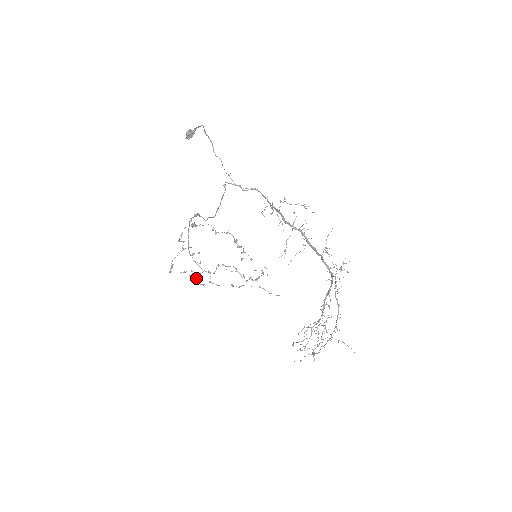
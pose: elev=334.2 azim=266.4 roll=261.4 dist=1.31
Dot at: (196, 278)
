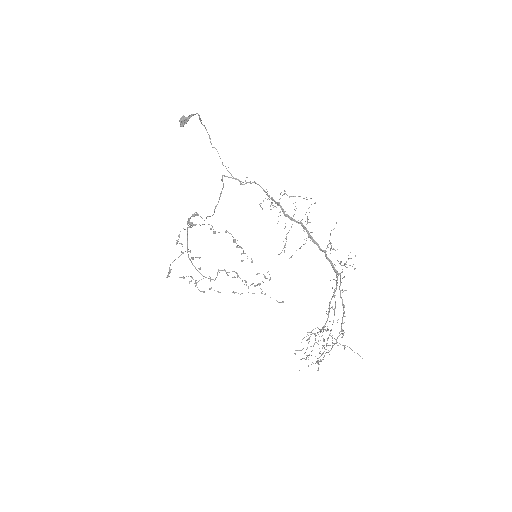
Dot at: (196, 285)
